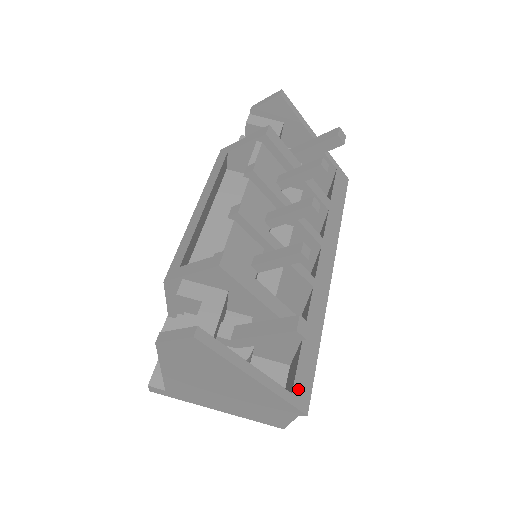
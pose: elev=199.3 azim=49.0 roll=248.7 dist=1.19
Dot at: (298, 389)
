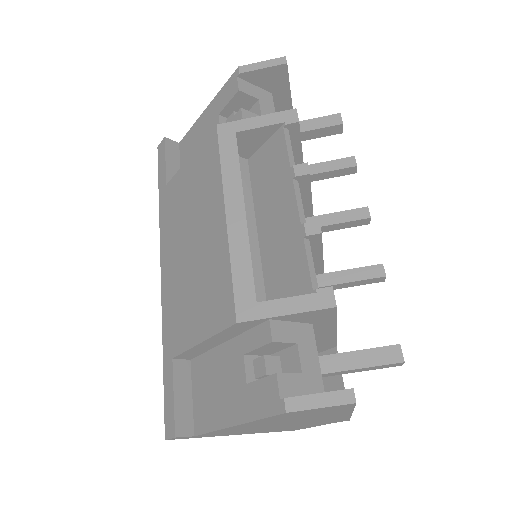
Dot at: occluded
